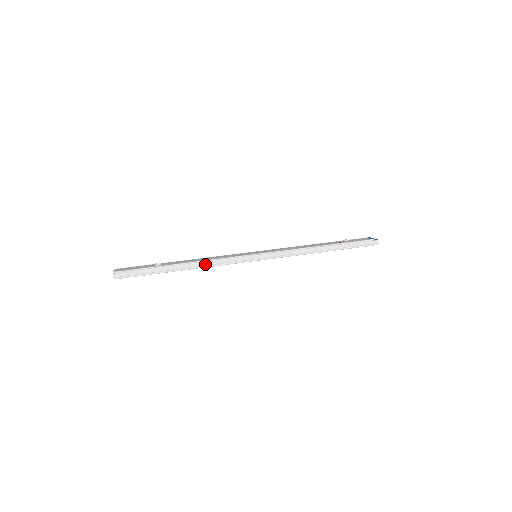
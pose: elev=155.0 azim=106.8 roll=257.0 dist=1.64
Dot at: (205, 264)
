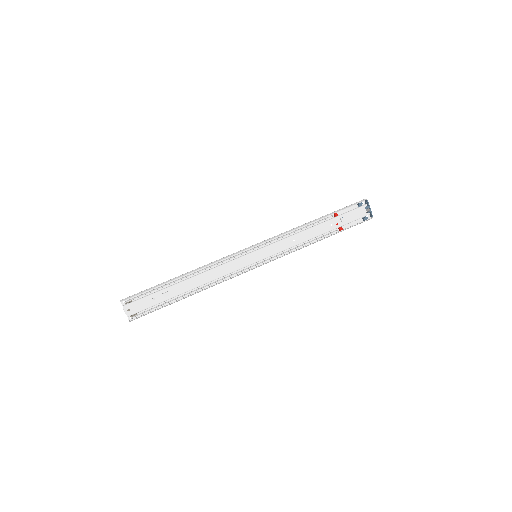
Dot at: occluded
